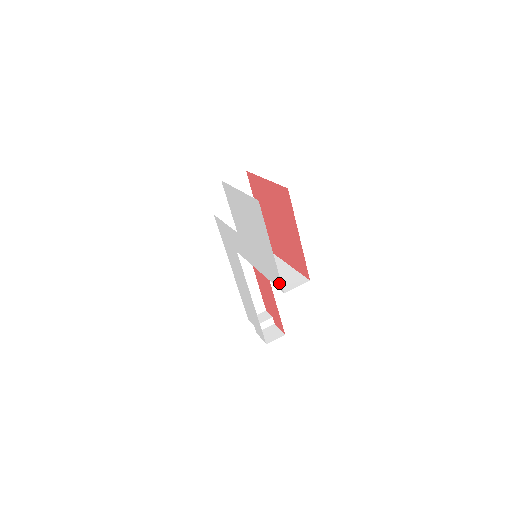
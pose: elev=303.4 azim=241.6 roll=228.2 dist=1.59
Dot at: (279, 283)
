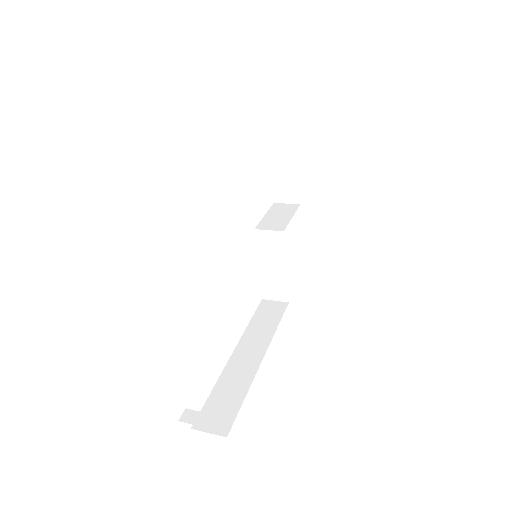
Dot at: occluded
